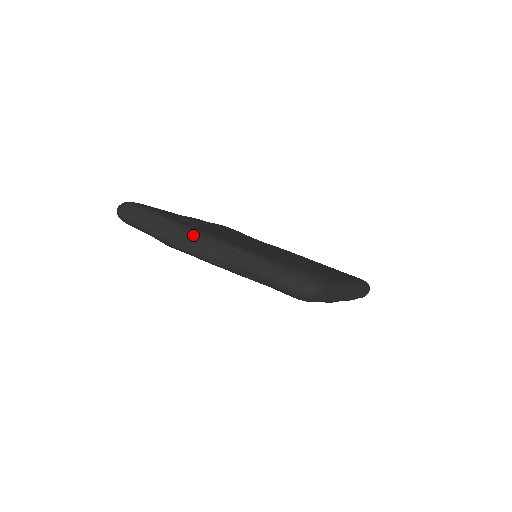
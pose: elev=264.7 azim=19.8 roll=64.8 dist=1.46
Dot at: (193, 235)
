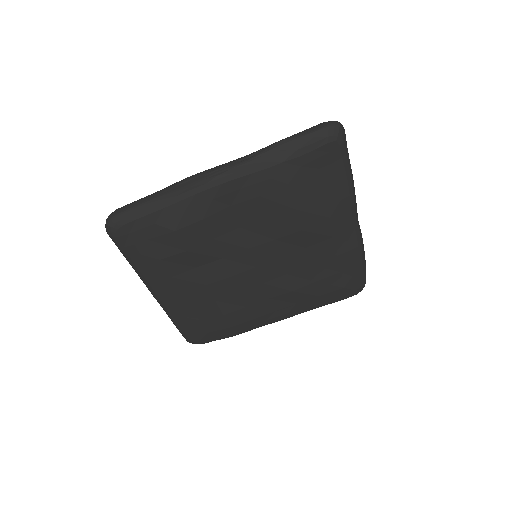
Dot at: (205, 171)
